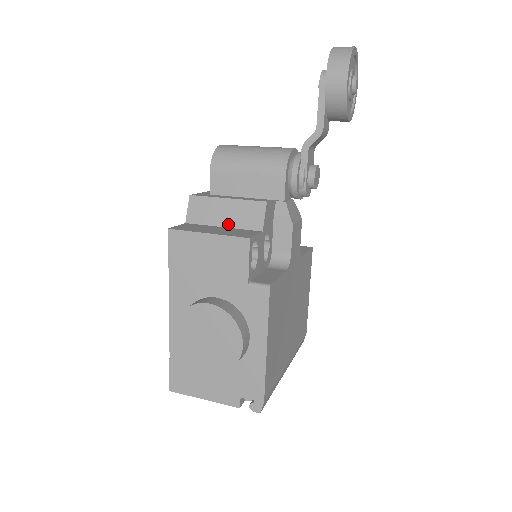
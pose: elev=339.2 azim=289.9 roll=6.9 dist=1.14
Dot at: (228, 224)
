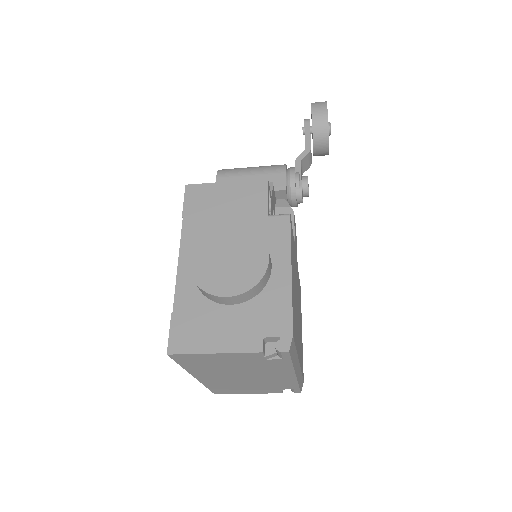
Dot at: occluded
